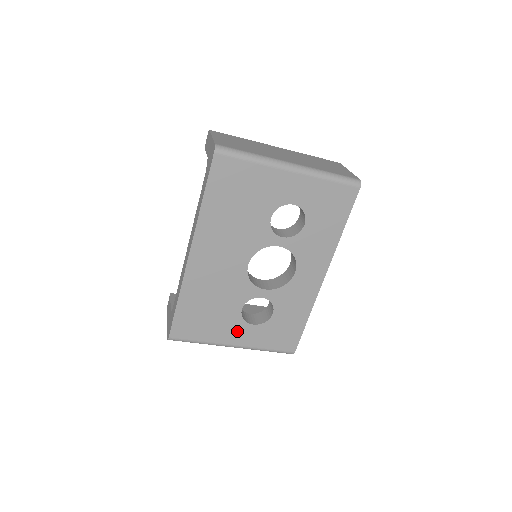
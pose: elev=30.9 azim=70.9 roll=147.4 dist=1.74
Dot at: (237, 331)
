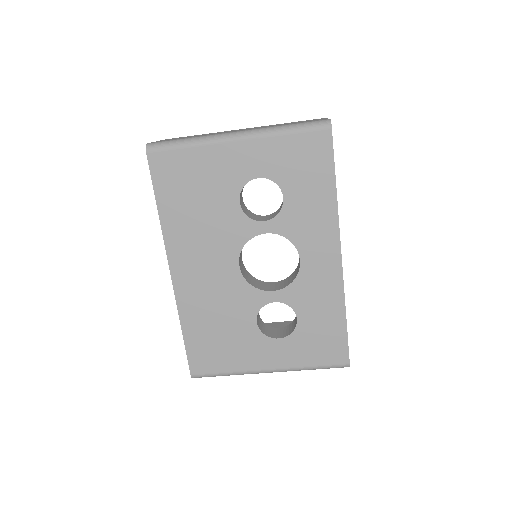
Dot at: (264, 351)
